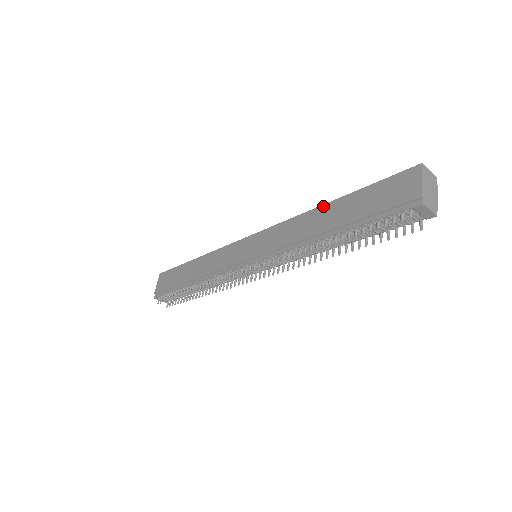
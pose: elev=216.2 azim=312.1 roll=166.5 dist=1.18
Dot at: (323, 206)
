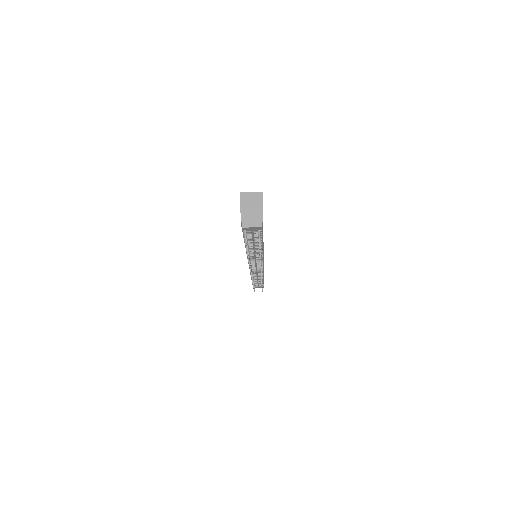
Dot at: occluded
